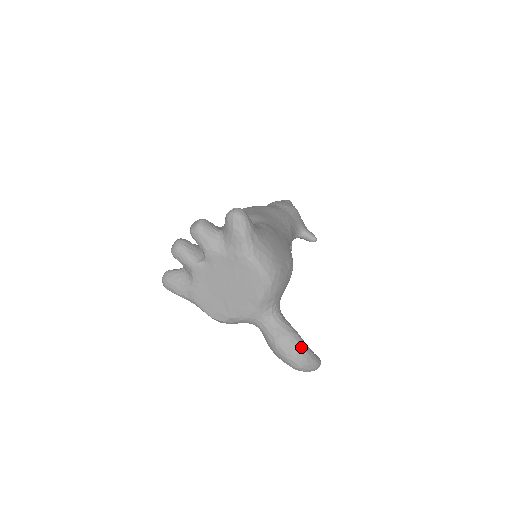
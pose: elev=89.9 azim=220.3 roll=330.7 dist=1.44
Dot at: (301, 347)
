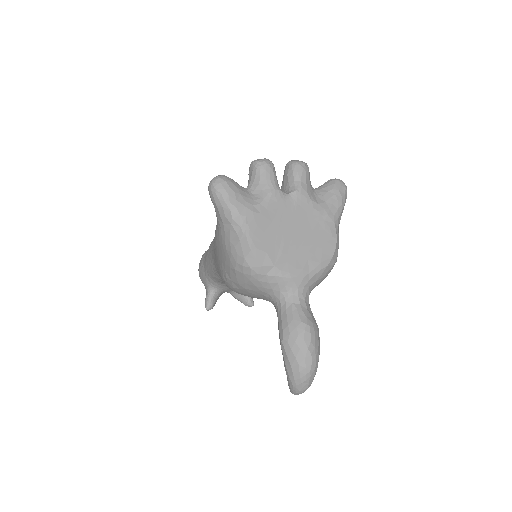
Dot at: occluded
